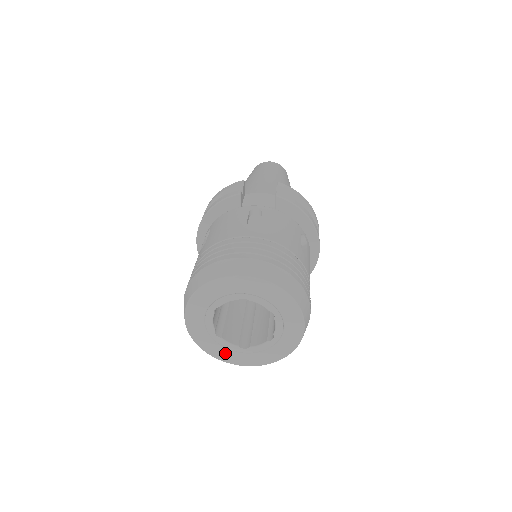
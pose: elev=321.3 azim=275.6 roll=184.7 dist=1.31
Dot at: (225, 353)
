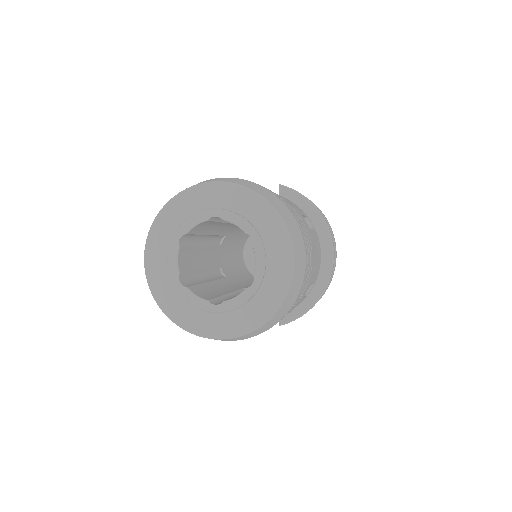
Dot at: (191, 315)
